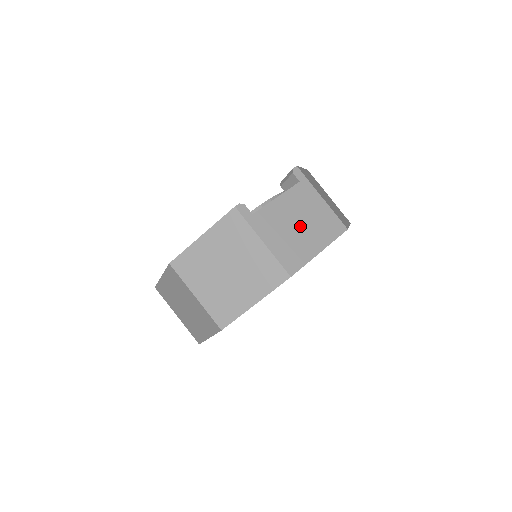
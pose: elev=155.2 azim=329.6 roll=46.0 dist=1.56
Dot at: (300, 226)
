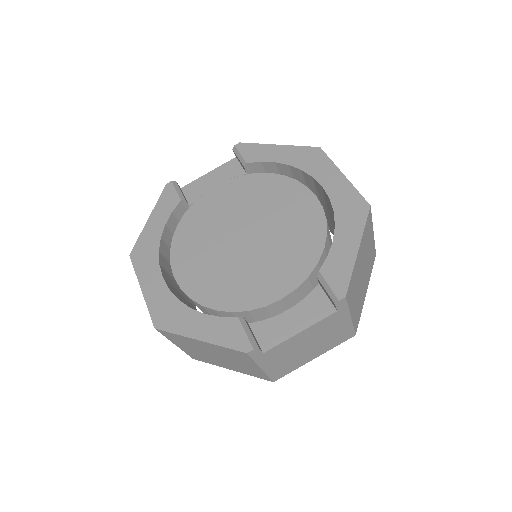
Dot at: (308, 347)
